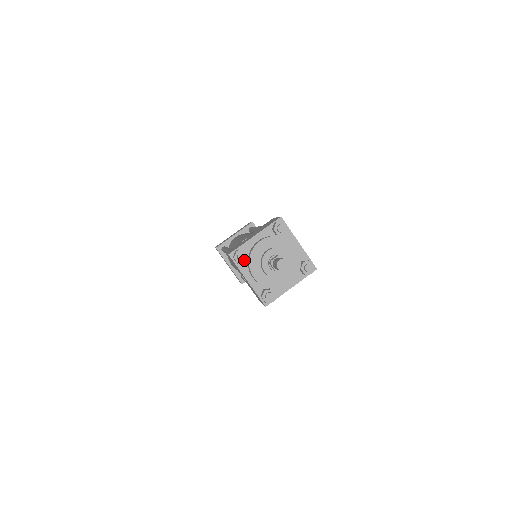
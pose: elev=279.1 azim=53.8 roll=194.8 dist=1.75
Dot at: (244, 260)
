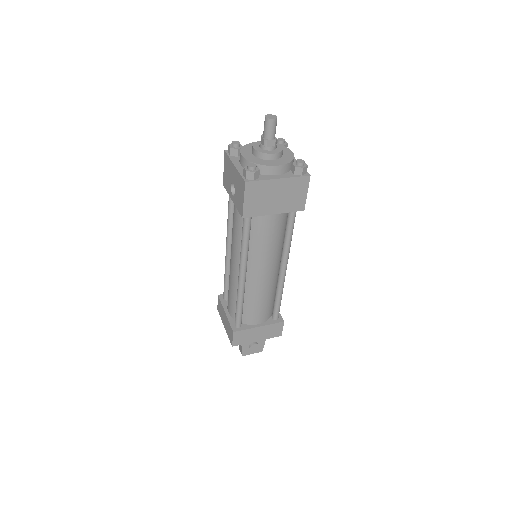
Dot at: (237, 148)
